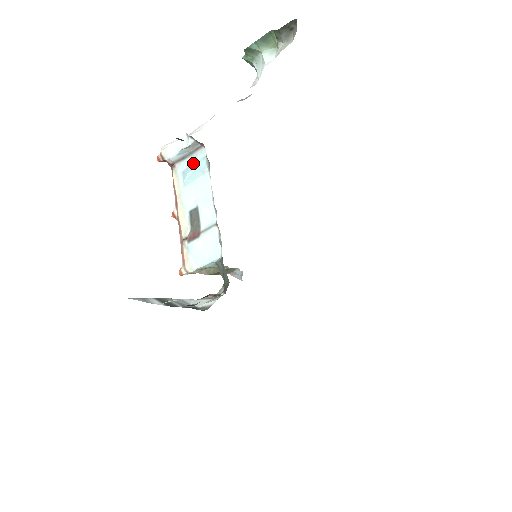
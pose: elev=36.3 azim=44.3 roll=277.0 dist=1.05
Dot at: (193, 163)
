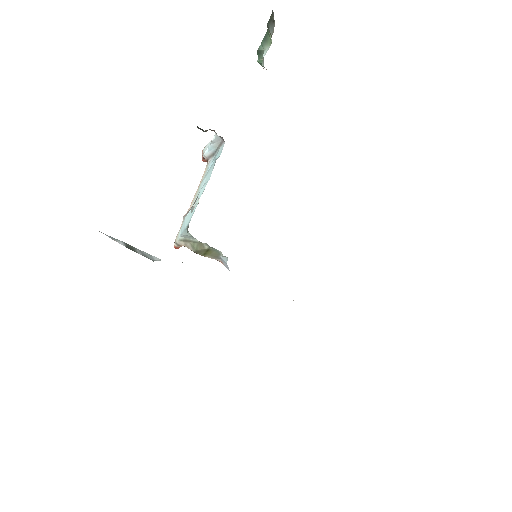
Dot at: (216, 156)
